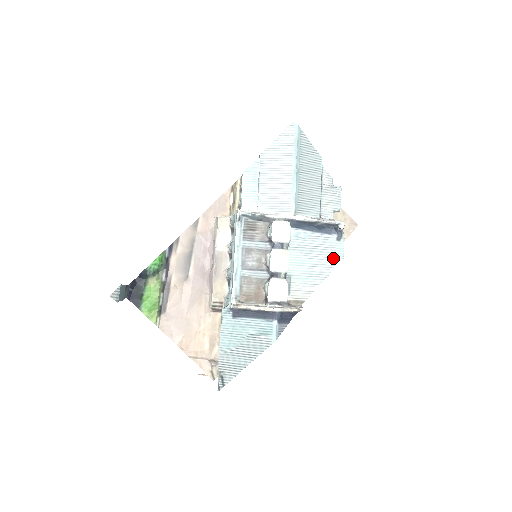
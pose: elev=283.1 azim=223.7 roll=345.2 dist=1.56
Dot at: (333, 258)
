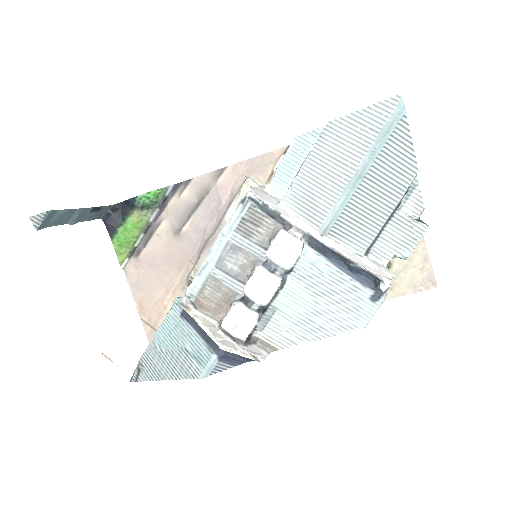
Dot at: (350, 319)
